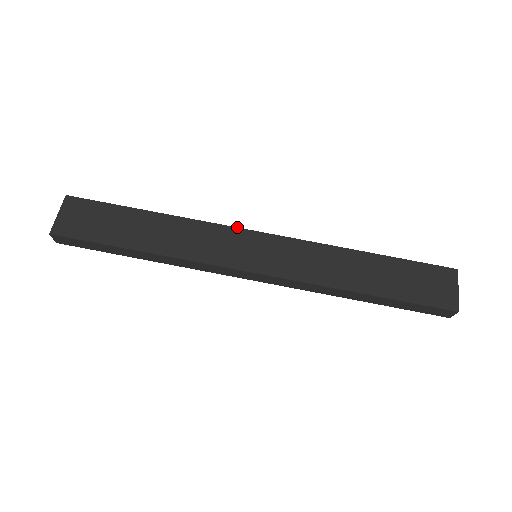
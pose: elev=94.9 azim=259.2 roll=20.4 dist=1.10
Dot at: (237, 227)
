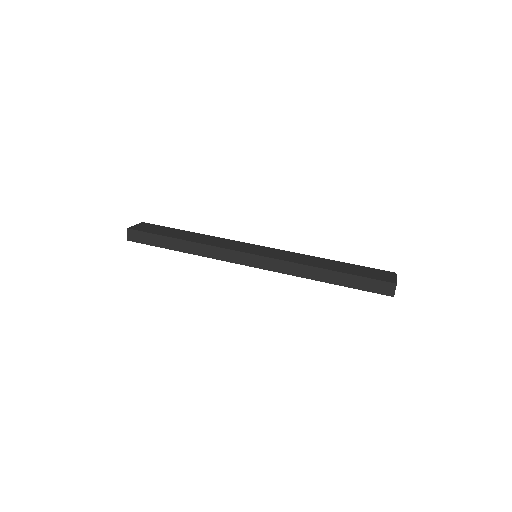
Dot at: (246, 243)
